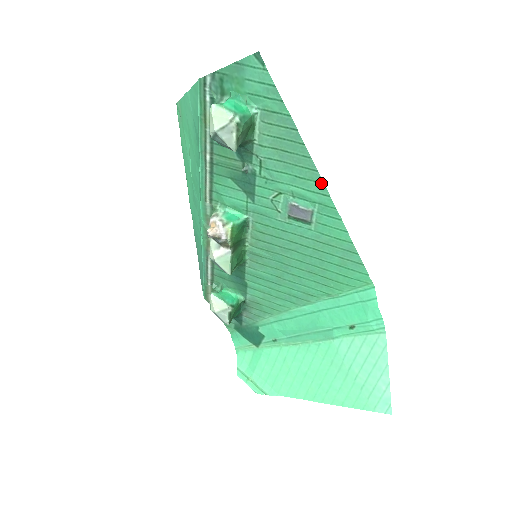
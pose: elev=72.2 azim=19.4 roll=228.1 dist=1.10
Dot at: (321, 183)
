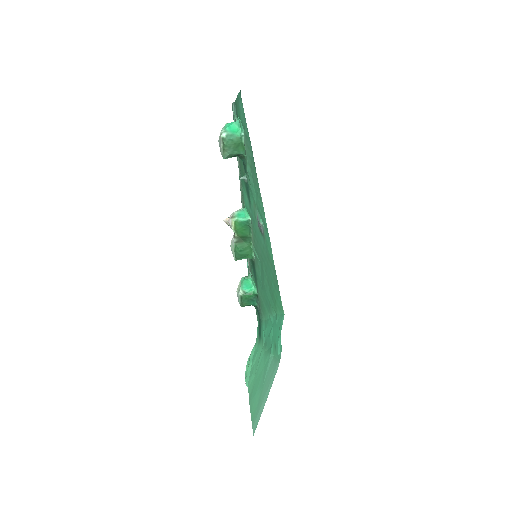
Dot at: (262, 202)
